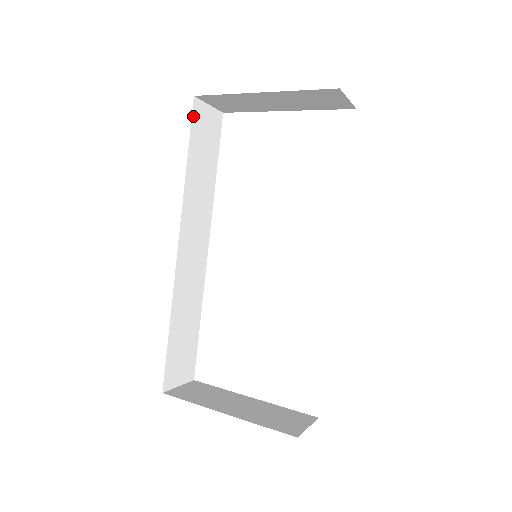
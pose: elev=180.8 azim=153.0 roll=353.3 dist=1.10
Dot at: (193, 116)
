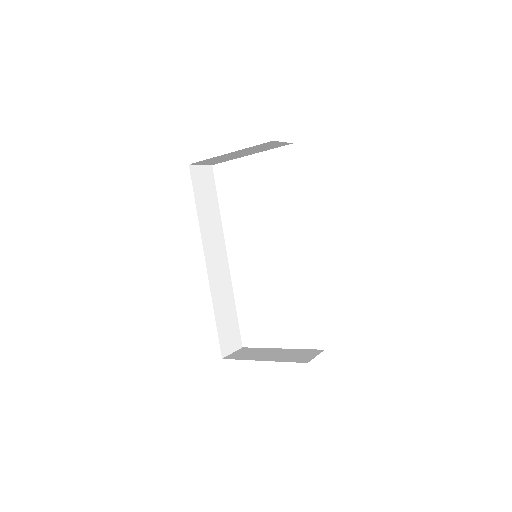
Dot at: (192, 177)
